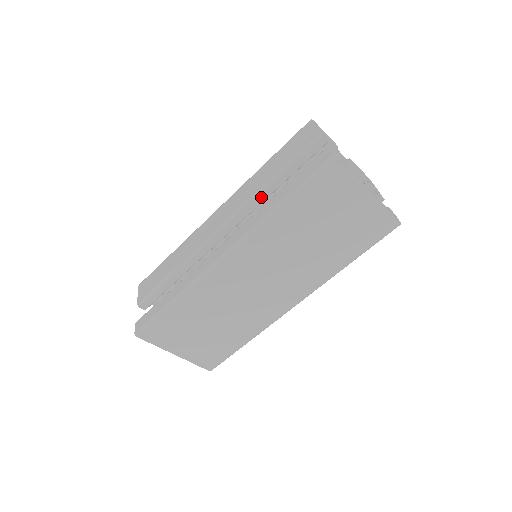
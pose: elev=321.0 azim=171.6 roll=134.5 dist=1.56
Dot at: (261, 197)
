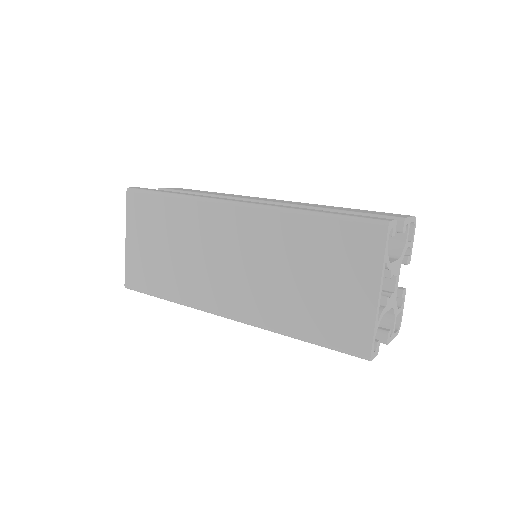
Dot at: occluded
